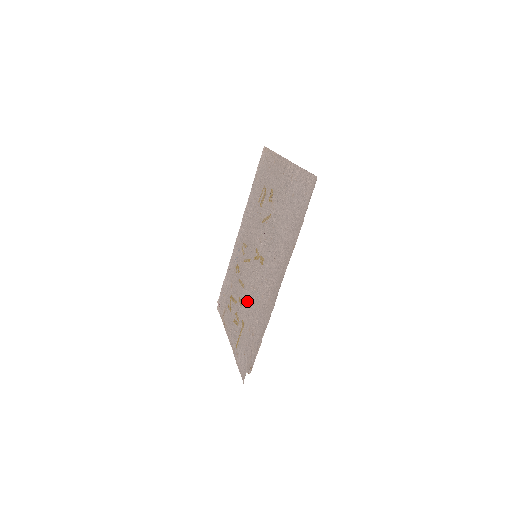
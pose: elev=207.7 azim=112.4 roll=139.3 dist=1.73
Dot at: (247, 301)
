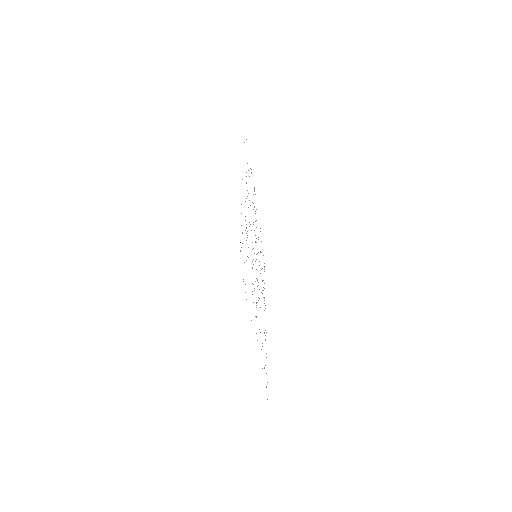
Dot at: occluded
